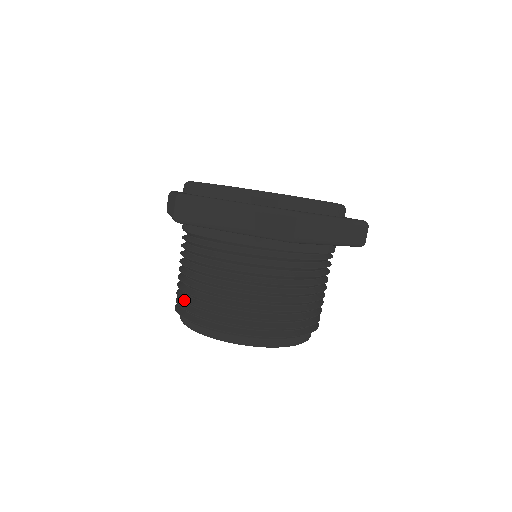
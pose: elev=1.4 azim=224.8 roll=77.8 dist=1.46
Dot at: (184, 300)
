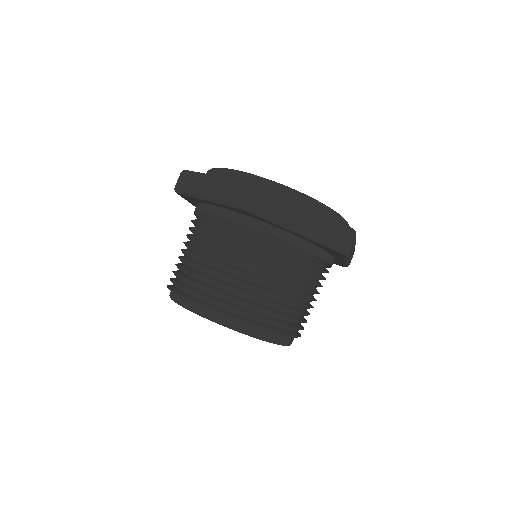
Dot at: (208, 287)
